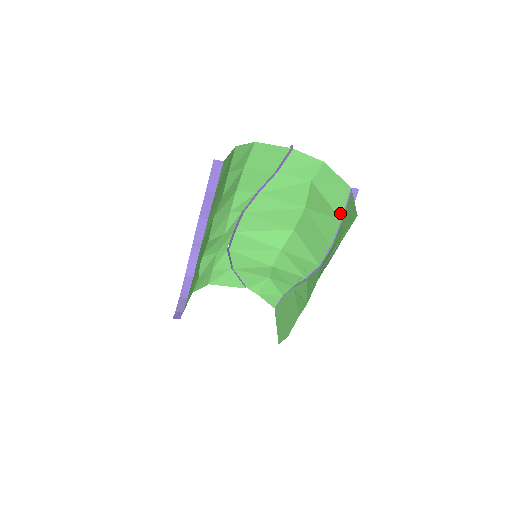
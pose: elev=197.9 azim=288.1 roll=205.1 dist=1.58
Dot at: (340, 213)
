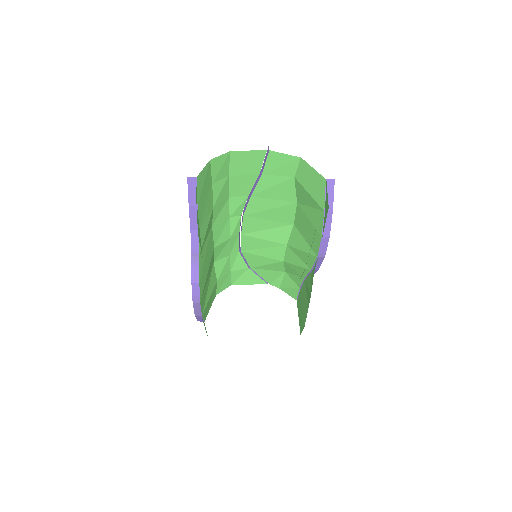
Dot at: (322, 205)
